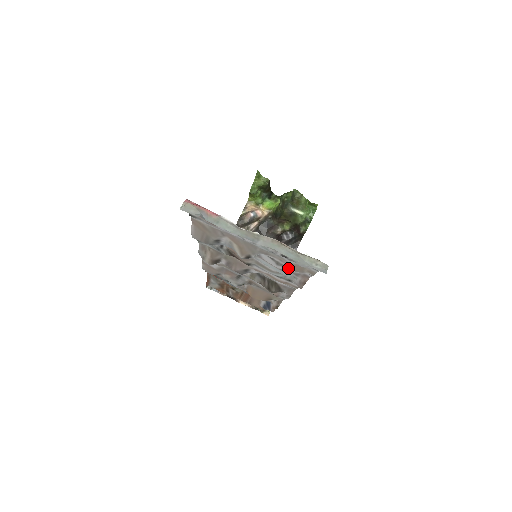
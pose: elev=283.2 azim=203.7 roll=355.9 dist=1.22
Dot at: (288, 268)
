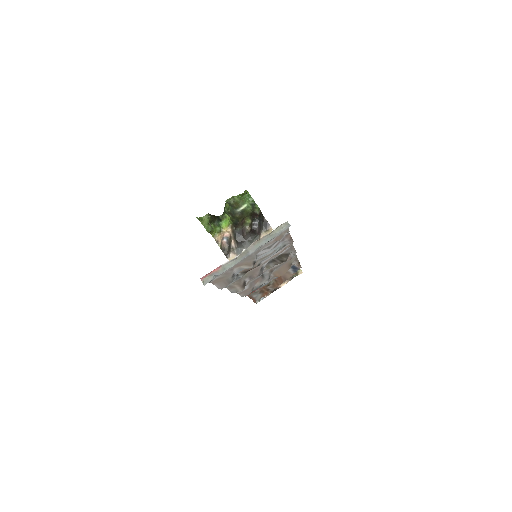
Dot at: (276, 243)
